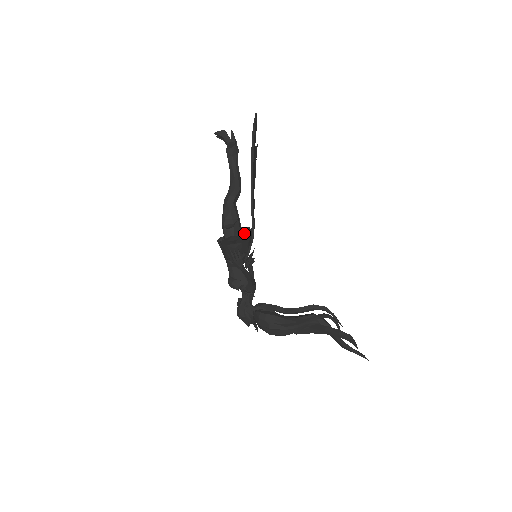
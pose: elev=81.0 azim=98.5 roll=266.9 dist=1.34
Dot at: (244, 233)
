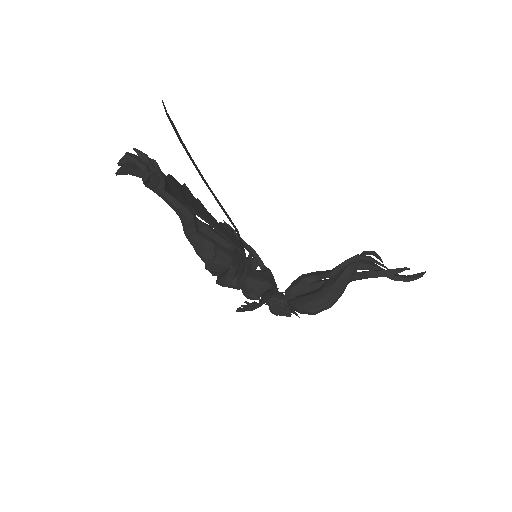
Dot at: (233, 261)
